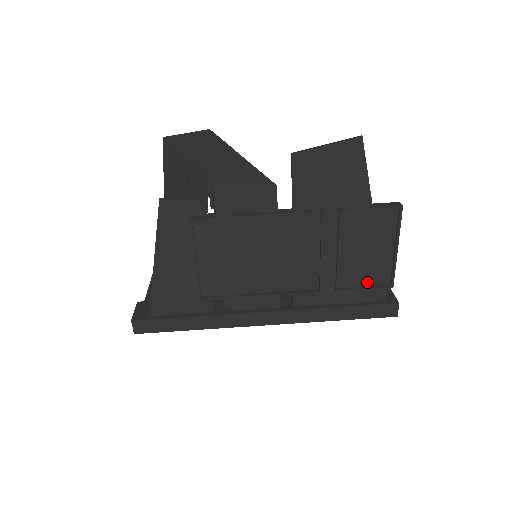
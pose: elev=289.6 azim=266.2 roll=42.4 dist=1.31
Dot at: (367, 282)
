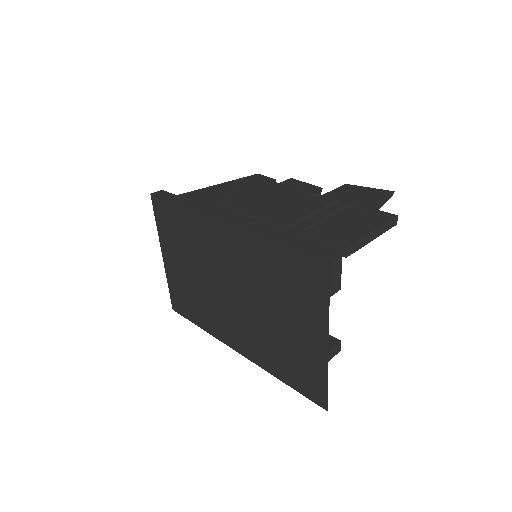
Dot at: occluded
